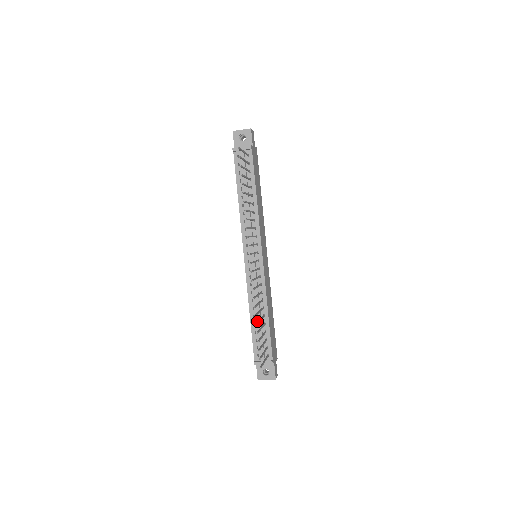
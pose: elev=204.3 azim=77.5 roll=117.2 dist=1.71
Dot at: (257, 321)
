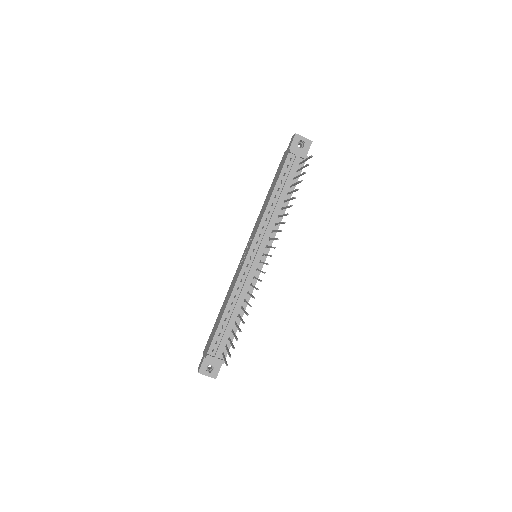
Dot at: (230, 317)
